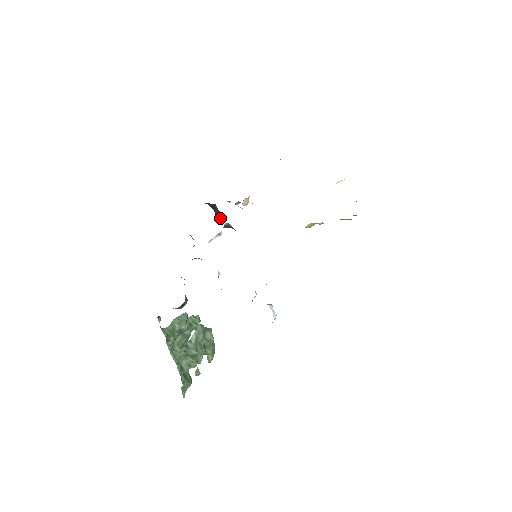
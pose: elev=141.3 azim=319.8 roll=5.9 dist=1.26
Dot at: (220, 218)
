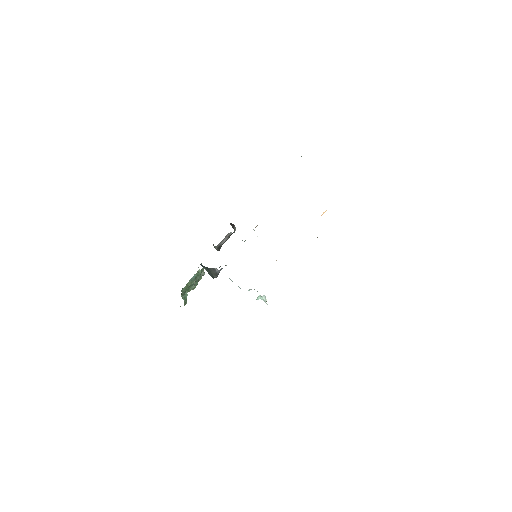
Dot at: (234, 227)
